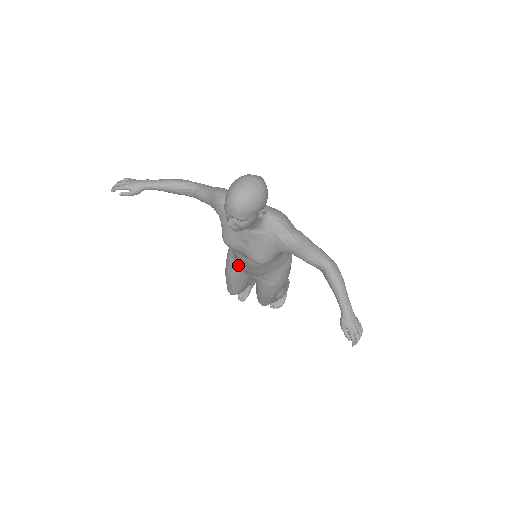
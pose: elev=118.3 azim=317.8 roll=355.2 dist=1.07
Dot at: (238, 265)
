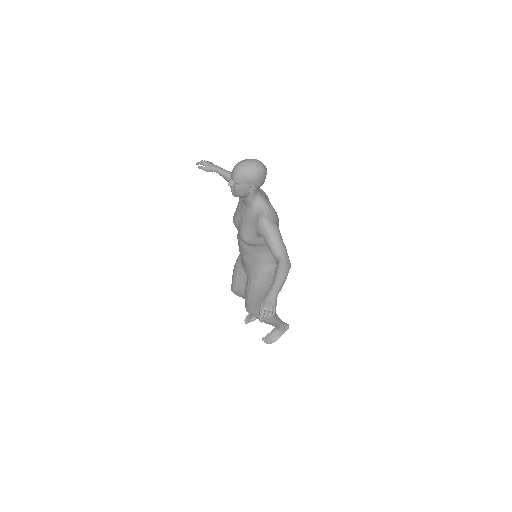
Dot at: occluded
